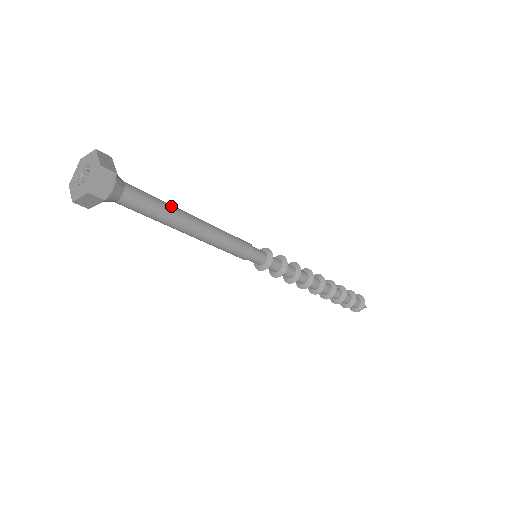
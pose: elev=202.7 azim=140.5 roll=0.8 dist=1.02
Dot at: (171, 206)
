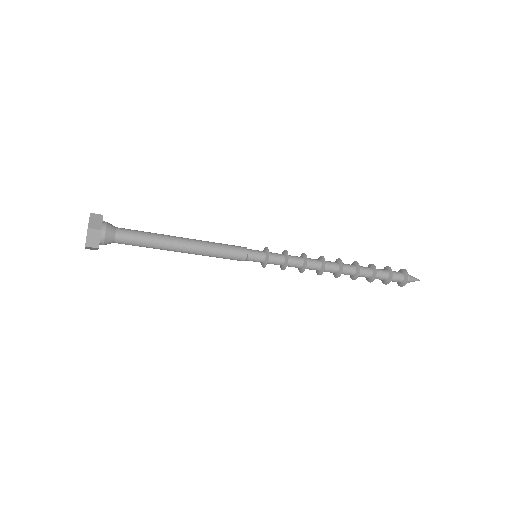
Dot at: (158, 234)
